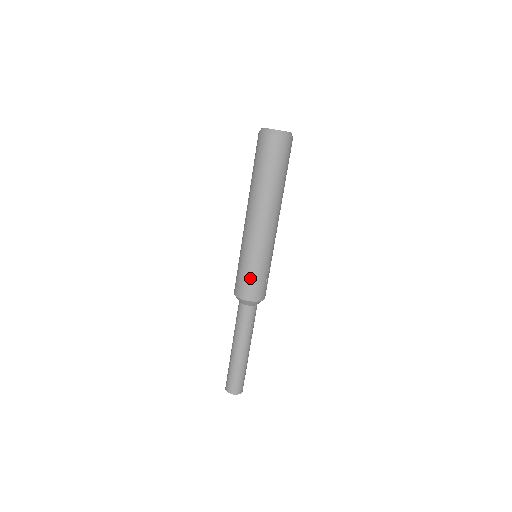
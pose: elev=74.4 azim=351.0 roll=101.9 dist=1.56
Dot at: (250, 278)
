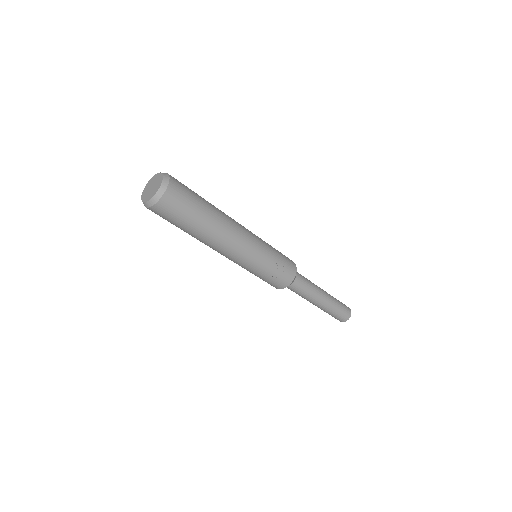
Dot at: (260, 278)
